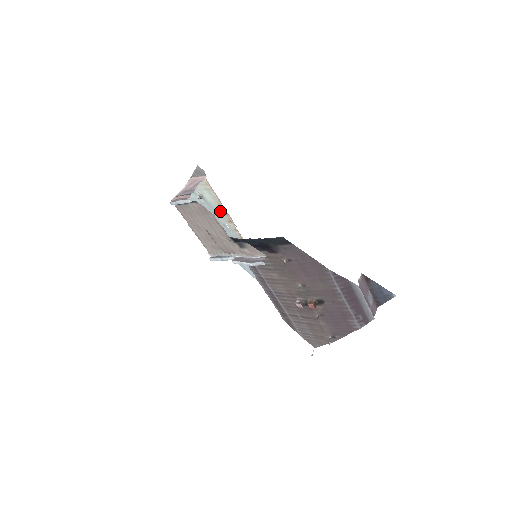
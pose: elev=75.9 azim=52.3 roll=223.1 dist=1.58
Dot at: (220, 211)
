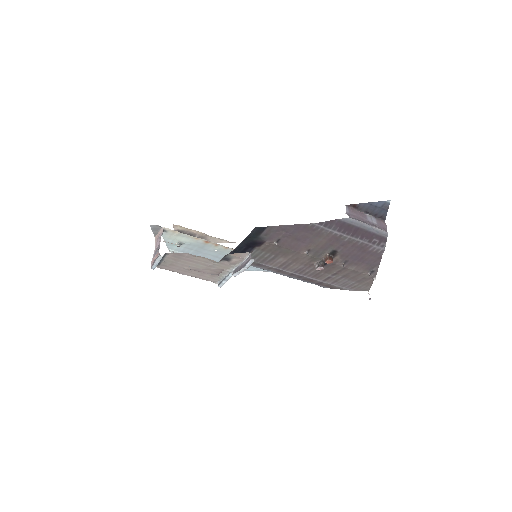
Dot at: (202, 243)
